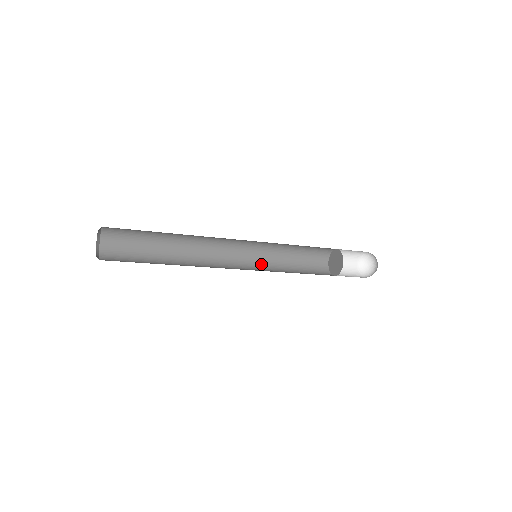
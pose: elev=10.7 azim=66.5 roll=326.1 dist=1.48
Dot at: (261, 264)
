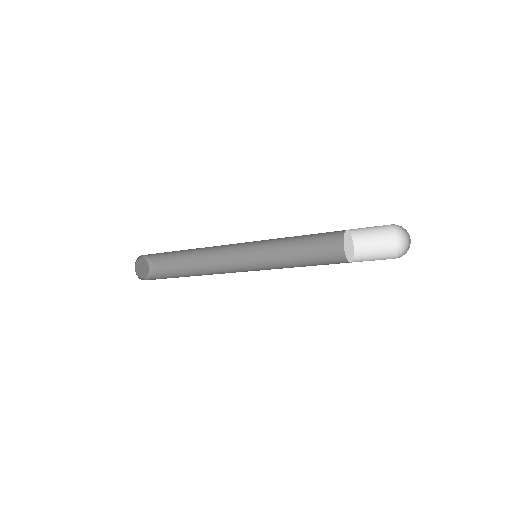
Dot at: (273, 263)
